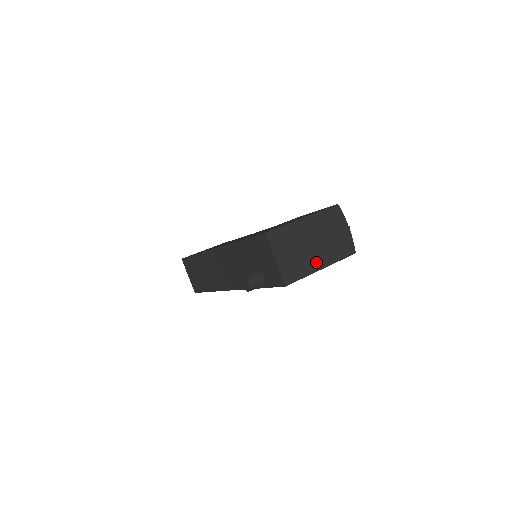
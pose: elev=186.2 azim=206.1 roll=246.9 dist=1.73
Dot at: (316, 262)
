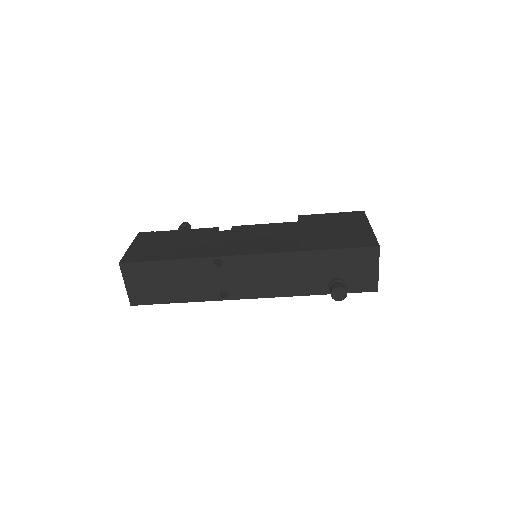
Dot at: occluded
